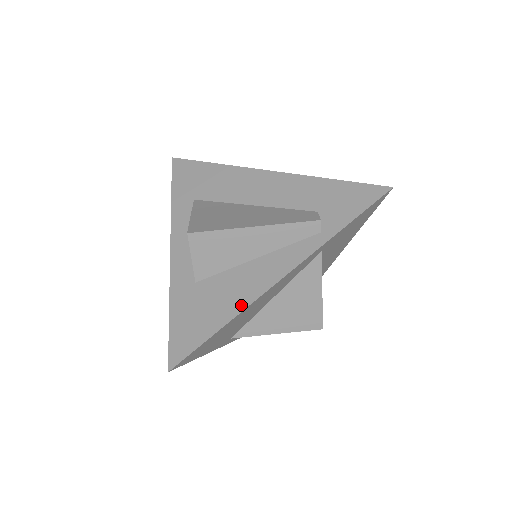
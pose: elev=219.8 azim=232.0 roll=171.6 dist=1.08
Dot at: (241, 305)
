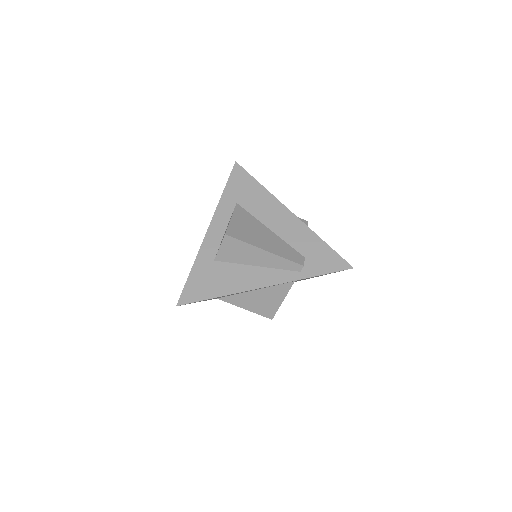
Dot at: (234, 290)
